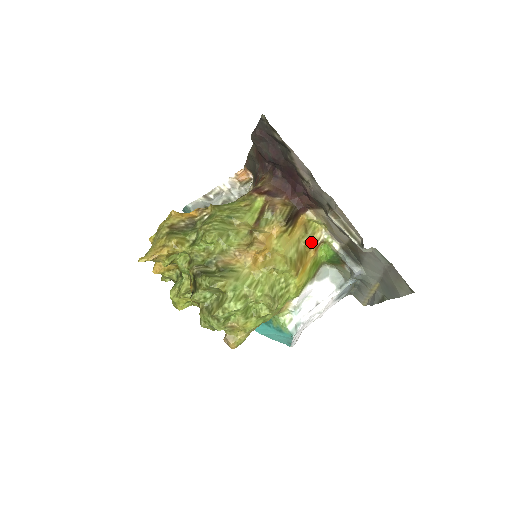
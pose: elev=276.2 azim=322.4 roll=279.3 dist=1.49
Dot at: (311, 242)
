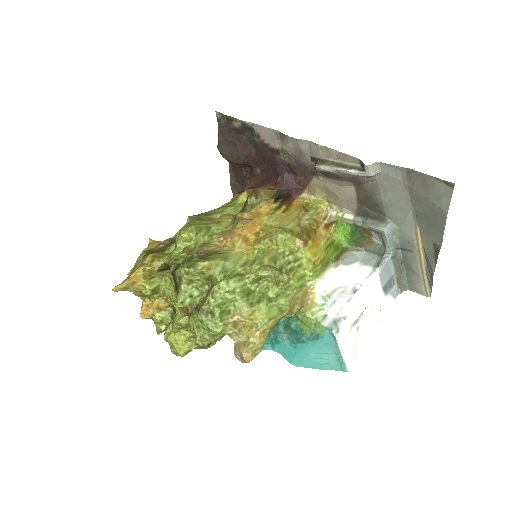
Dot at: (317, 221)
